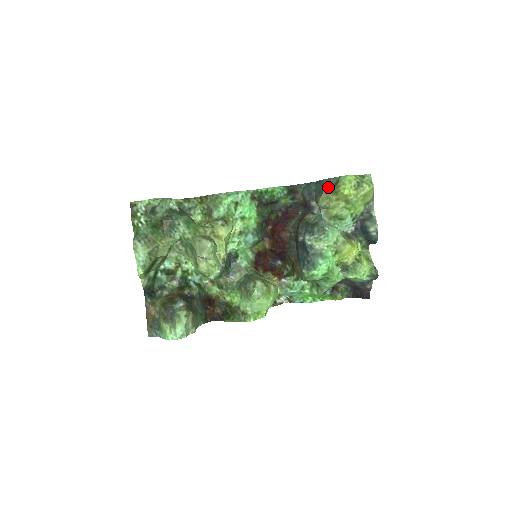
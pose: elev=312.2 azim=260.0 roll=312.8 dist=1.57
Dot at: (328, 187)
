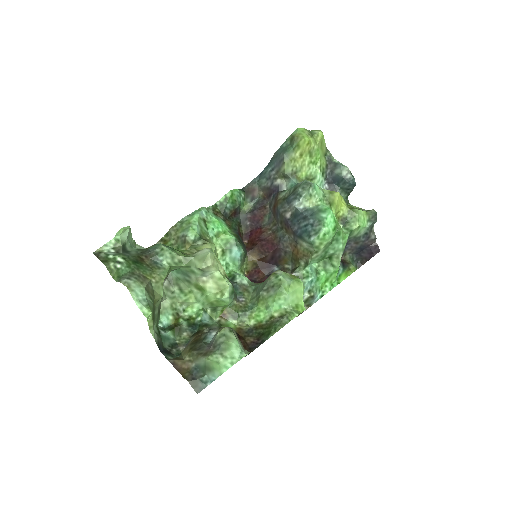
Dot at: (286, 149)
